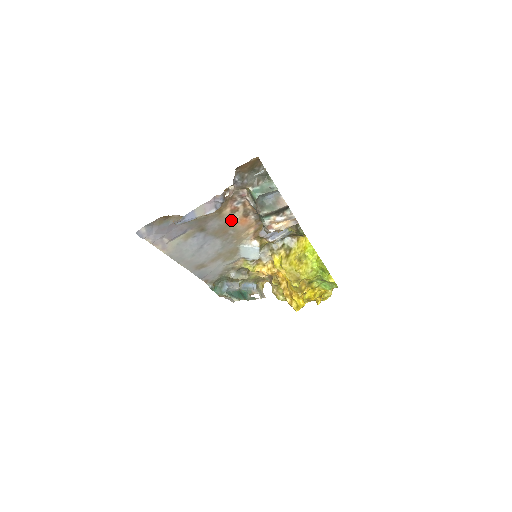
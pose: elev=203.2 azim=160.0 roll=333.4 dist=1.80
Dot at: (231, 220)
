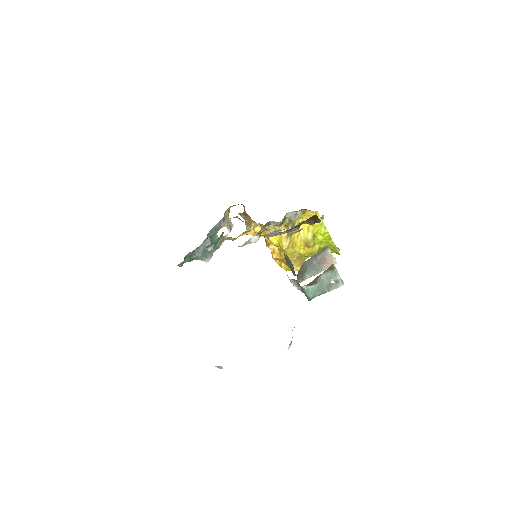
Dot at: occluded
